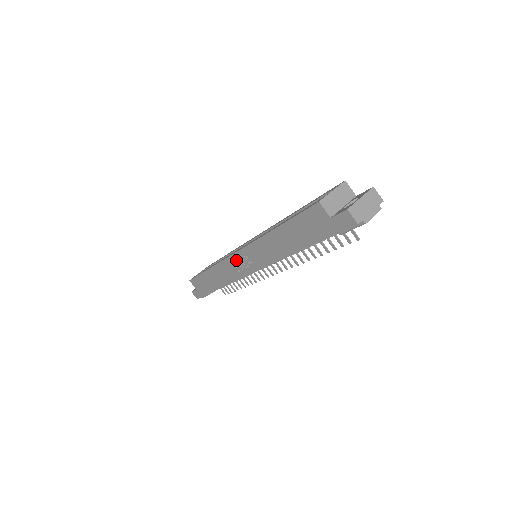
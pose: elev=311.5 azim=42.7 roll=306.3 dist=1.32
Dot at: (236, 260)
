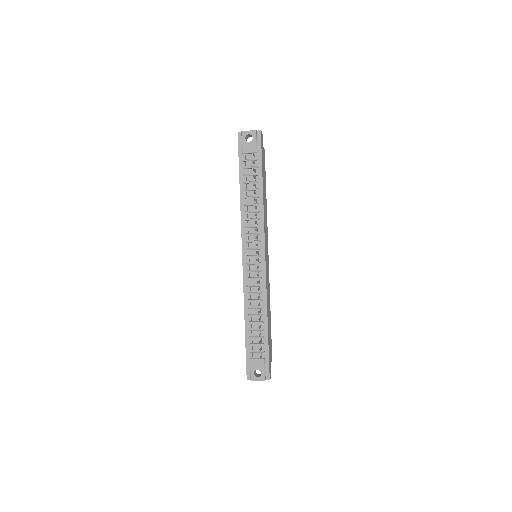
Dot at: occluded
